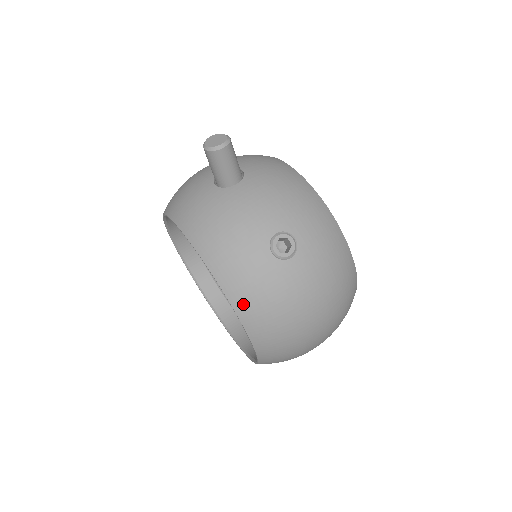
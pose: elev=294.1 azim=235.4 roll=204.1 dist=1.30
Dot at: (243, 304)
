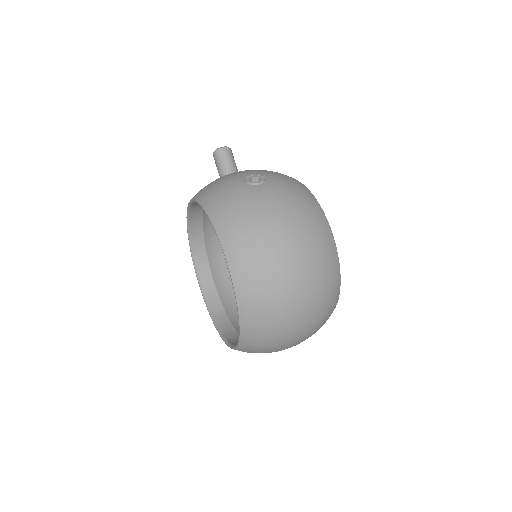
Dot at: (218, 215)
